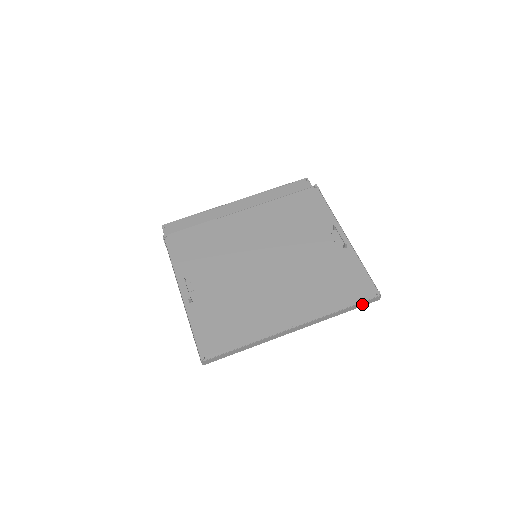
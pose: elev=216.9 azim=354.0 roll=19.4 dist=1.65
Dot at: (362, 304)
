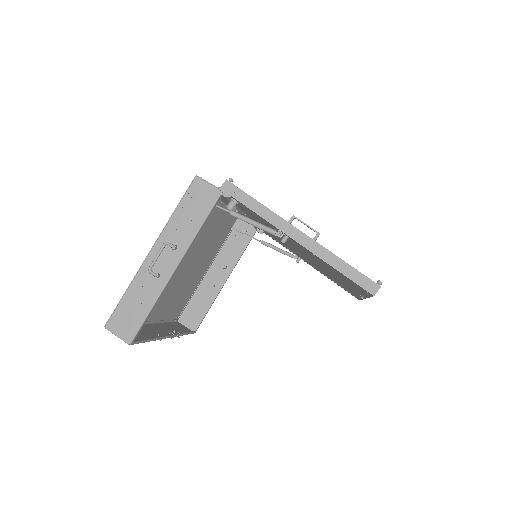
Dot at: occluded
